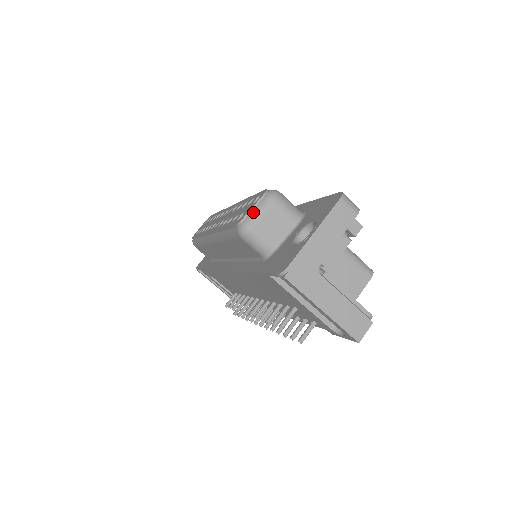
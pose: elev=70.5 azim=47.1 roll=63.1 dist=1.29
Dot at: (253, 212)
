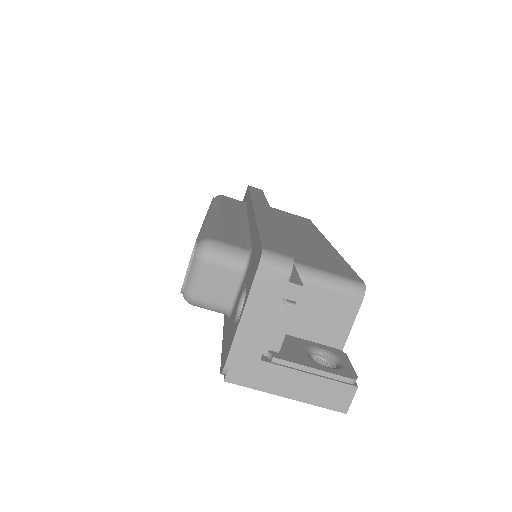
Dot at: (188, 279)
